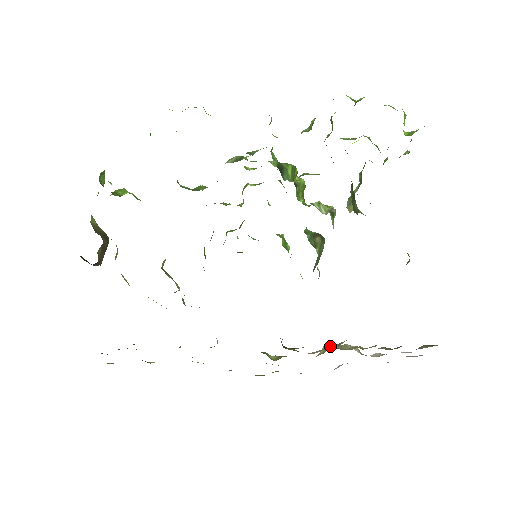
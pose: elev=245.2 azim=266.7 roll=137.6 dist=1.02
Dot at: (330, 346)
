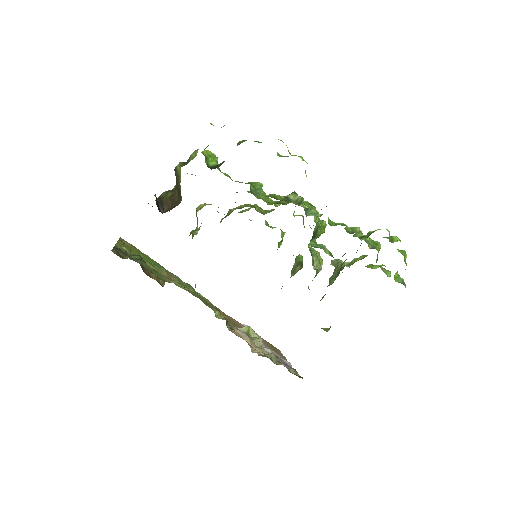
Dot at: (250, 332)
